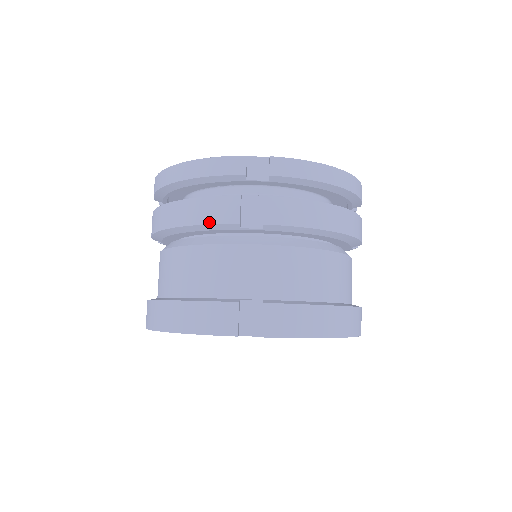
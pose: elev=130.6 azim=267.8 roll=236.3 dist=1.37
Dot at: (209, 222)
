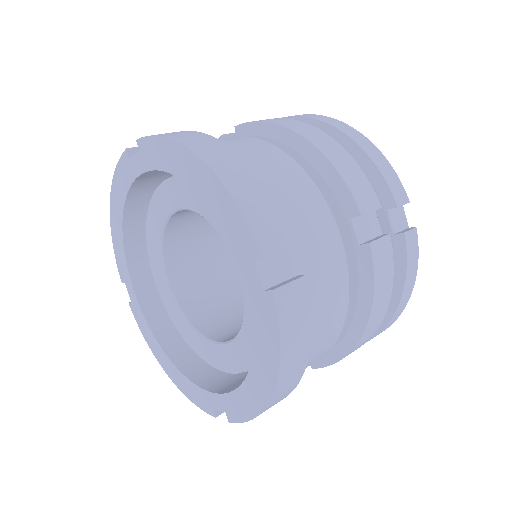
Dot at: occluded
